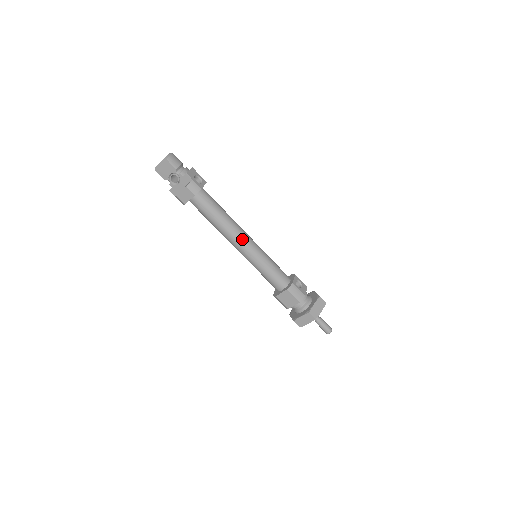
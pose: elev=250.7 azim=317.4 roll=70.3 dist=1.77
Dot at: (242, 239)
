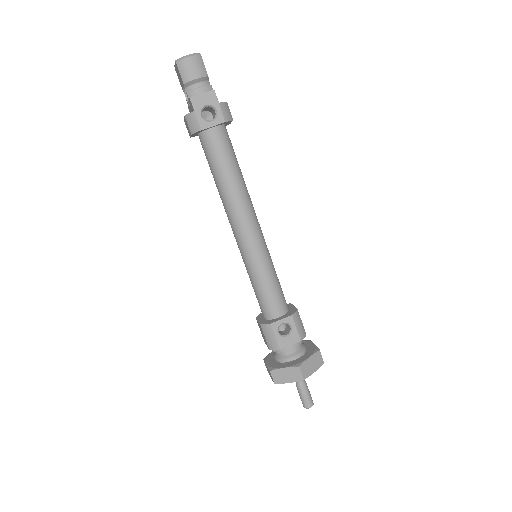
Dot at: (236, 226)
